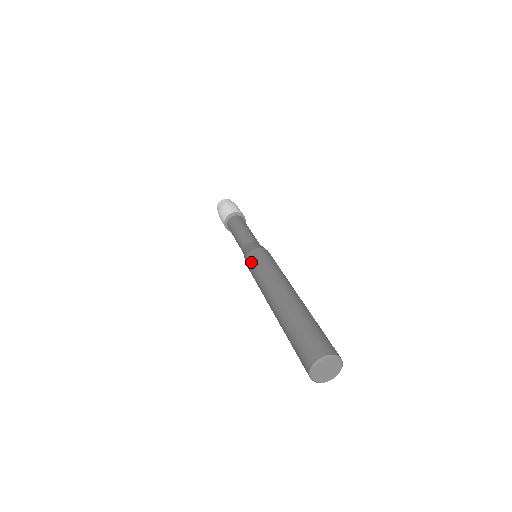
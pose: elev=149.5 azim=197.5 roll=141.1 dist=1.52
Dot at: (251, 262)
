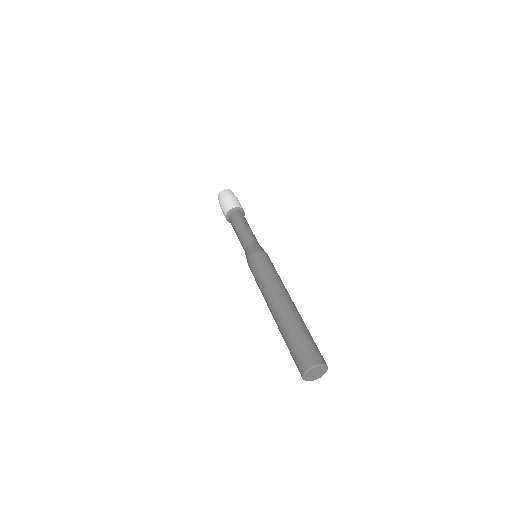
Dot at: (252, 267)
